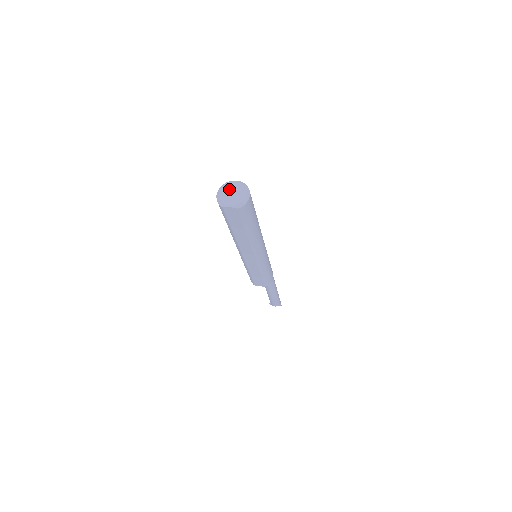
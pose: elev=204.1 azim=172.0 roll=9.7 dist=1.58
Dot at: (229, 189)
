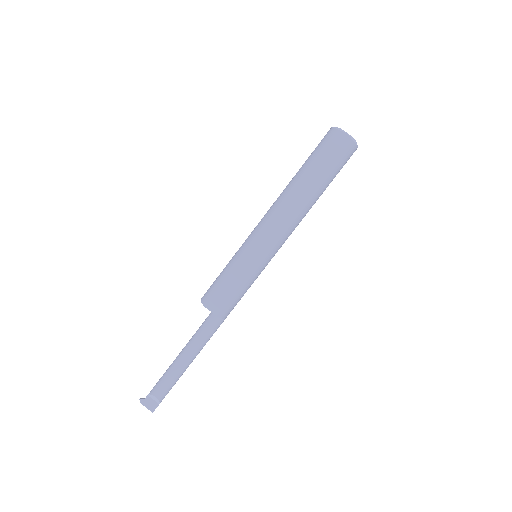
Dot at: occluded
